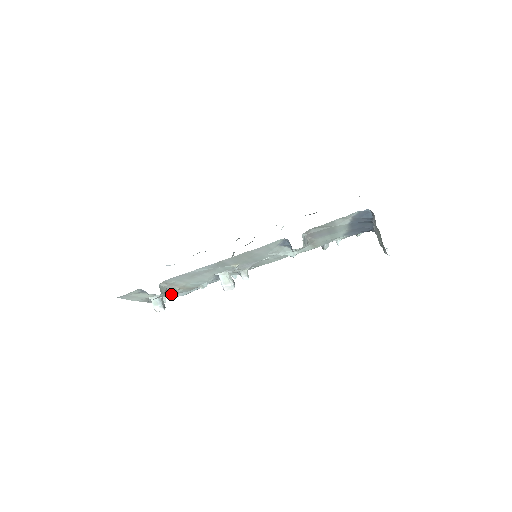
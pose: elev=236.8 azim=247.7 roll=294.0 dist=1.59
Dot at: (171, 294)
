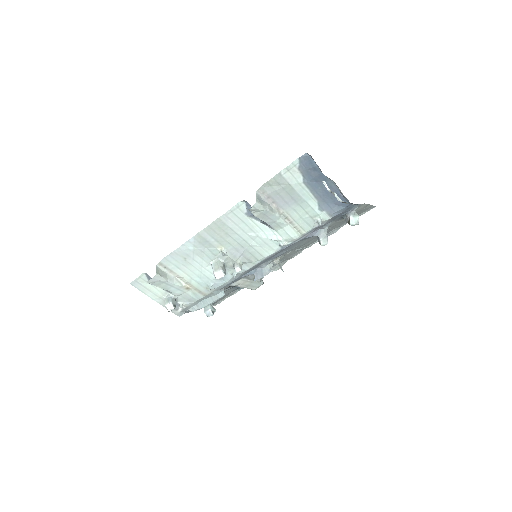
Dot at: (186, 299)
